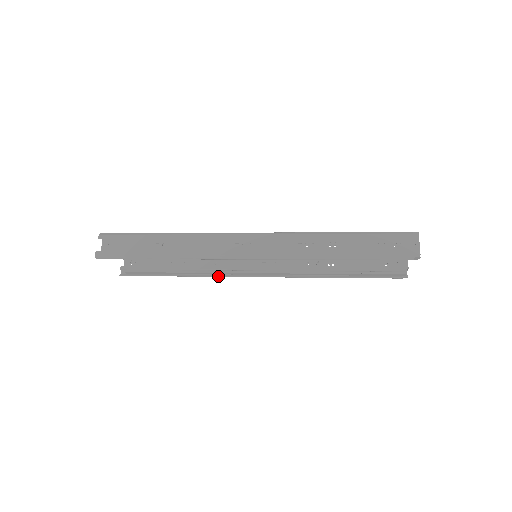
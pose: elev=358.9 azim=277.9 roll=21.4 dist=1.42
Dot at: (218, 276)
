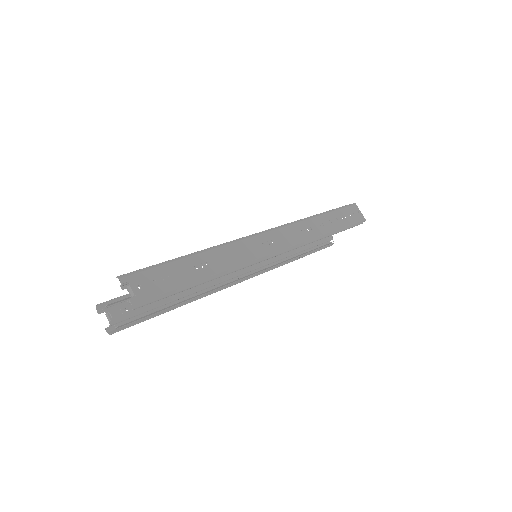
Dot at: (216, 291)
